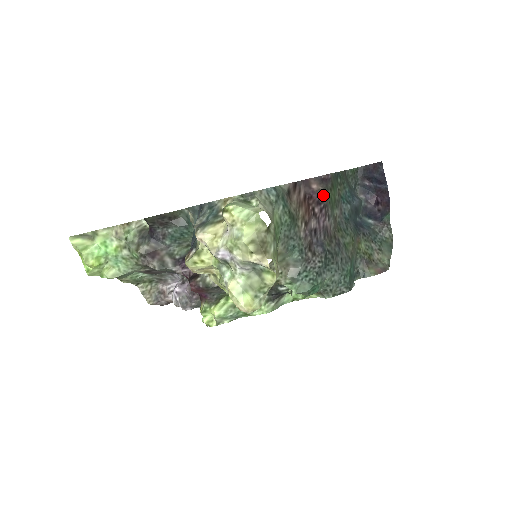
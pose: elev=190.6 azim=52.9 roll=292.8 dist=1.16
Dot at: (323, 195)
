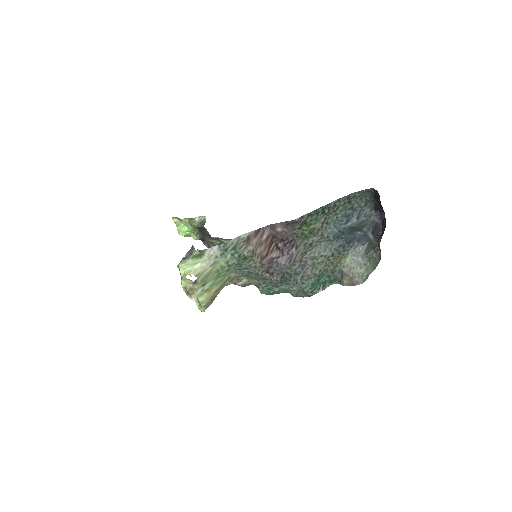
Dot at: (288, 235)
